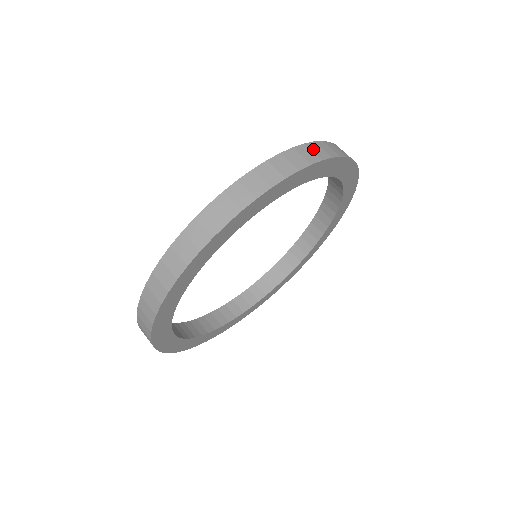
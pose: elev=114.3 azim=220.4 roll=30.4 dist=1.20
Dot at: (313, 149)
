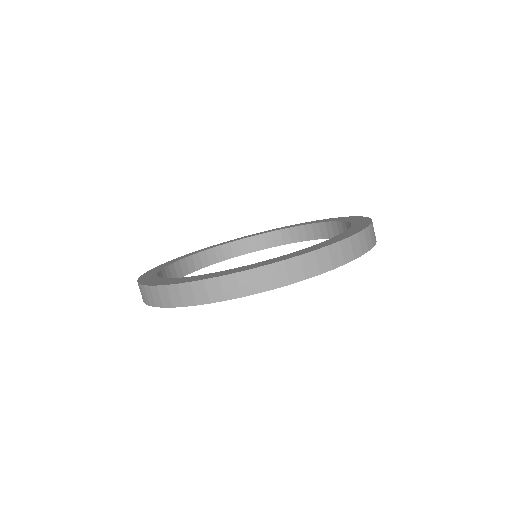
Dot at: (195, 290)
